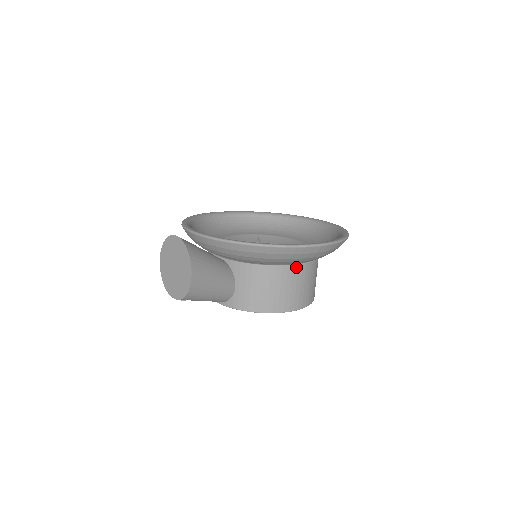
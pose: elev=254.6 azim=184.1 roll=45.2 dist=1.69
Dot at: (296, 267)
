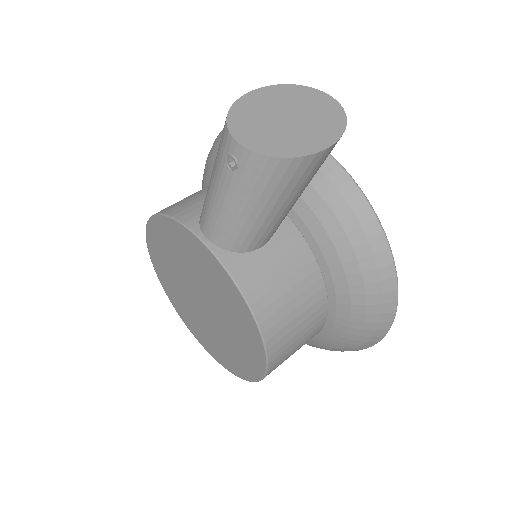
Dot at: (325, 315)
